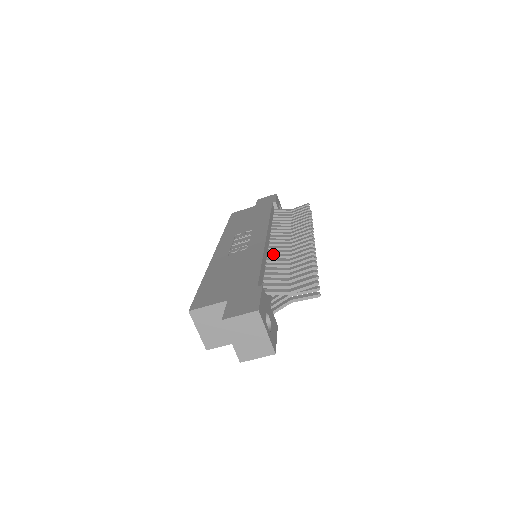
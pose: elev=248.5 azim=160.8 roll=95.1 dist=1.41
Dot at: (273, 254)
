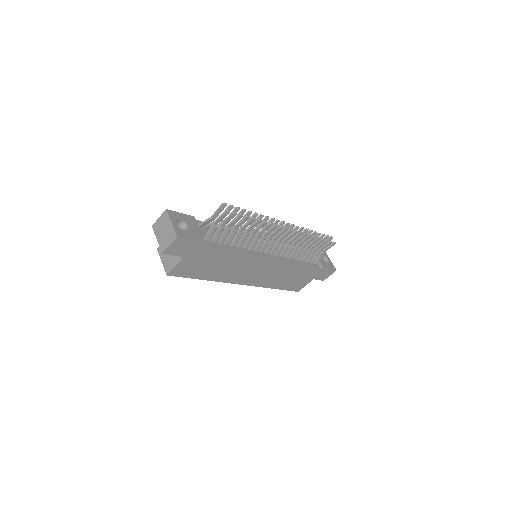
Dot at: occluded
